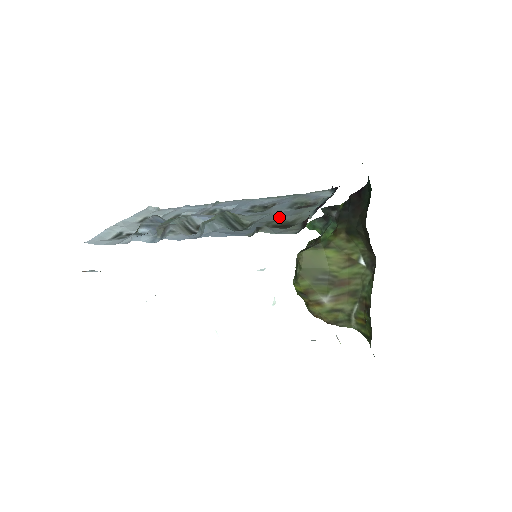
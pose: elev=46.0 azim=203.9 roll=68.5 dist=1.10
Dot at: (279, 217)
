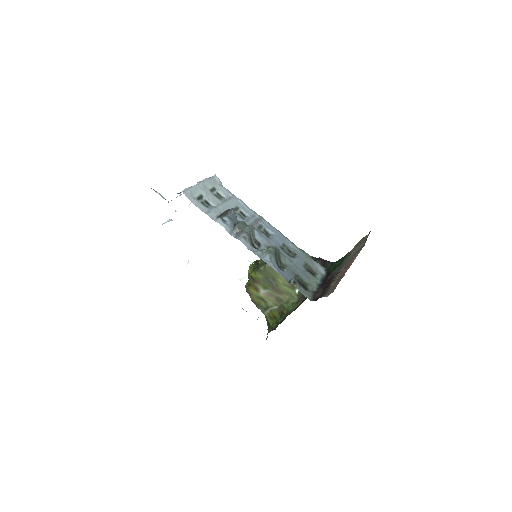
Dot at: (300, 273)
